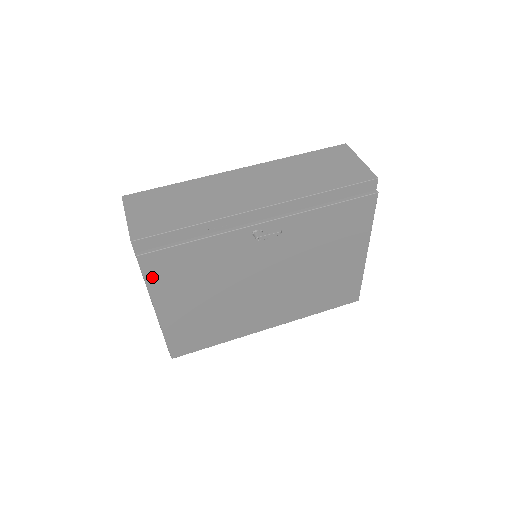
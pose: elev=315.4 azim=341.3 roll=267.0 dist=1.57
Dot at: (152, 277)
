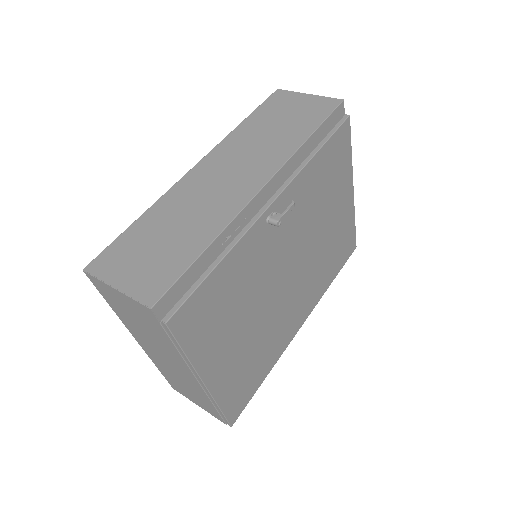
Dot at: (188, 340)
